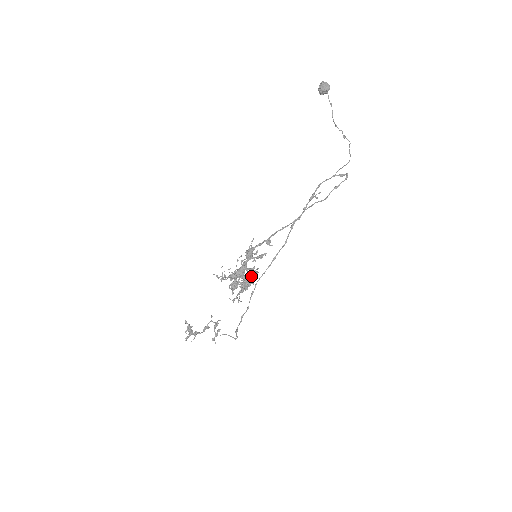
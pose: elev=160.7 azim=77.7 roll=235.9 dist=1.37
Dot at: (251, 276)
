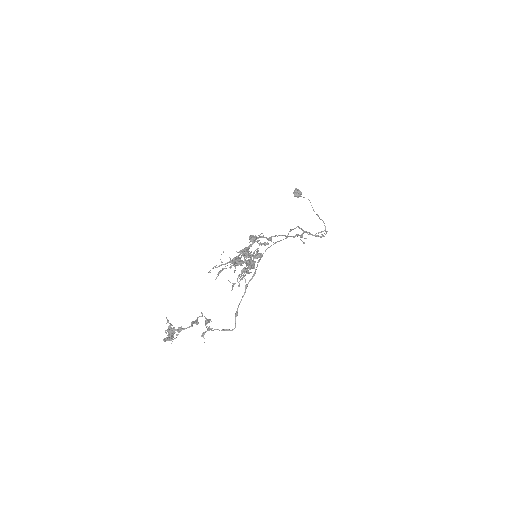
Dot at: (255, 255)
